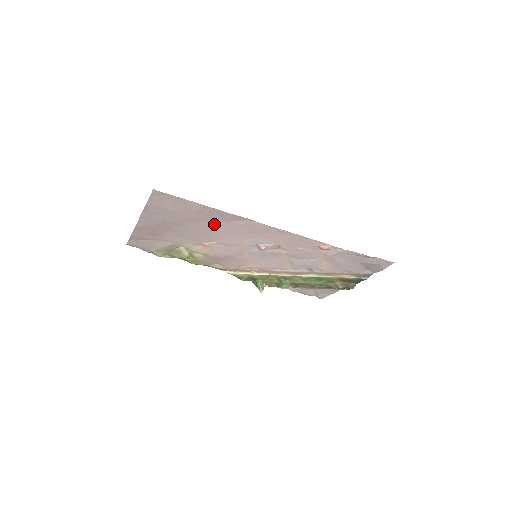
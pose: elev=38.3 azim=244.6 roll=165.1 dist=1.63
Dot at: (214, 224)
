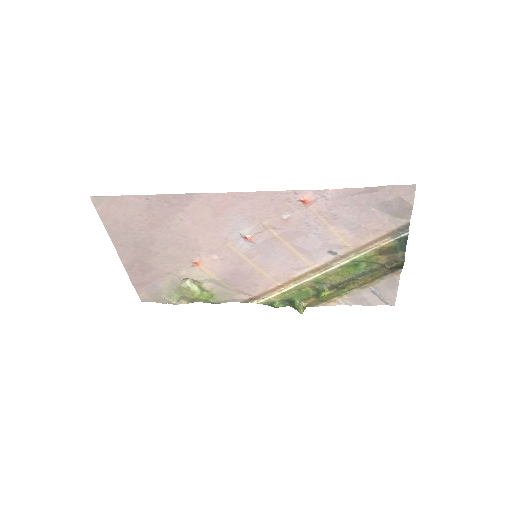
Dot at: (176, 222)
